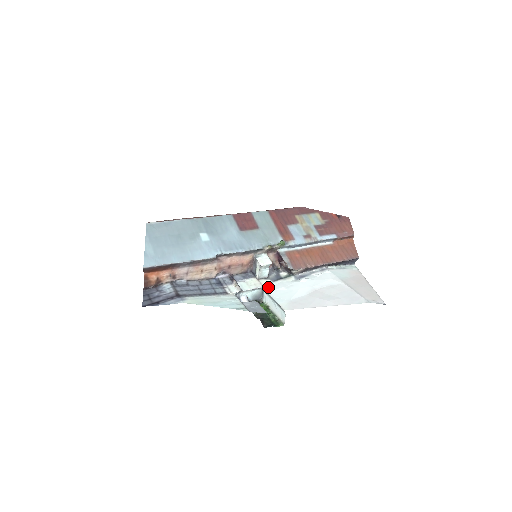
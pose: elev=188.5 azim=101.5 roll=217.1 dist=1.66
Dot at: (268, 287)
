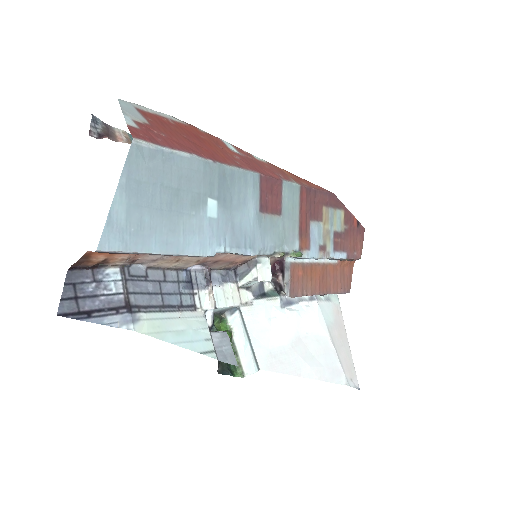
Dot at: (247, 309)
